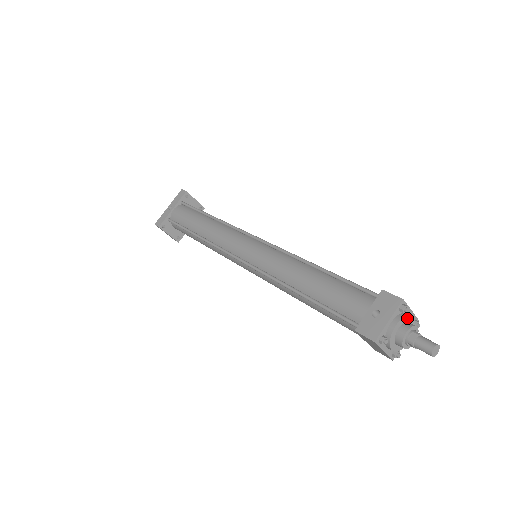
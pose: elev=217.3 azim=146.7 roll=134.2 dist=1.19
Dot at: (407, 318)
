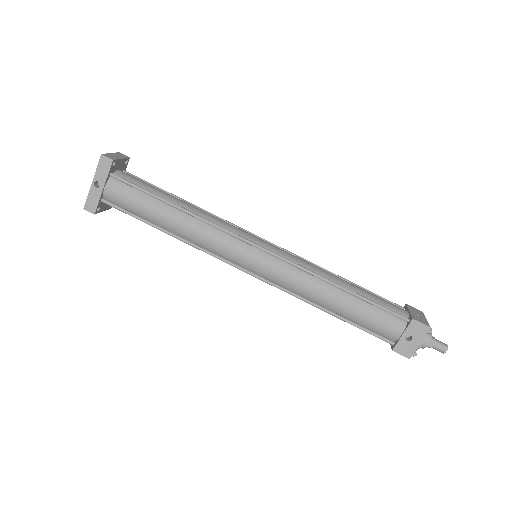
Dot at: occluded
